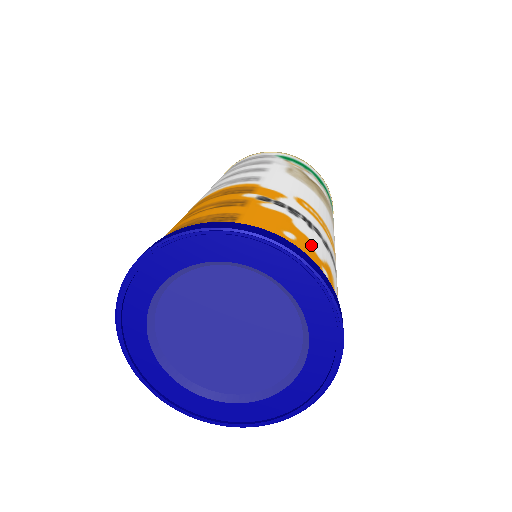
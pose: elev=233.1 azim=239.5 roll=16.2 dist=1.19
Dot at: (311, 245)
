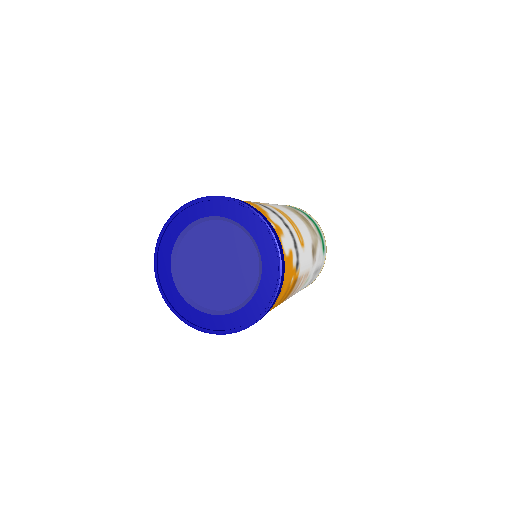
Dot at: (267, 214)
